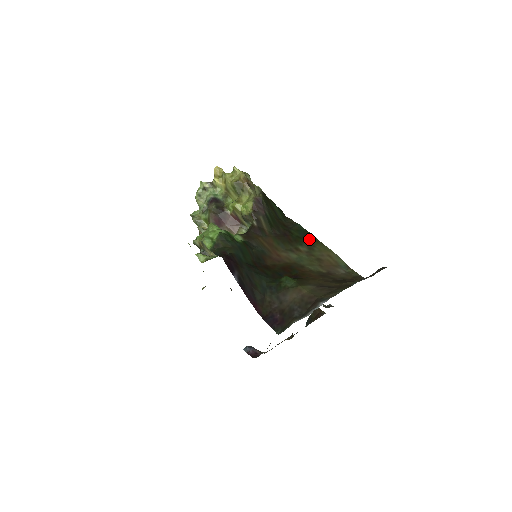
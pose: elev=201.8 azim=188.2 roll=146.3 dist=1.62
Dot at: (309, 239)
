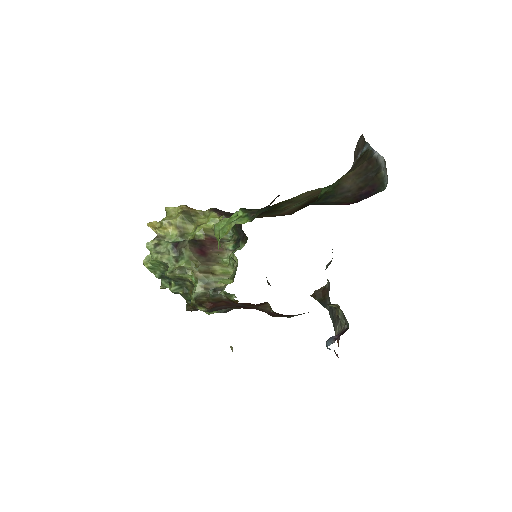
Dot at: (280, 204)
